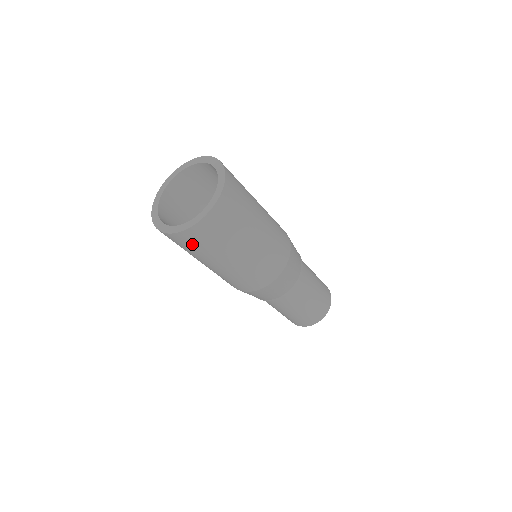
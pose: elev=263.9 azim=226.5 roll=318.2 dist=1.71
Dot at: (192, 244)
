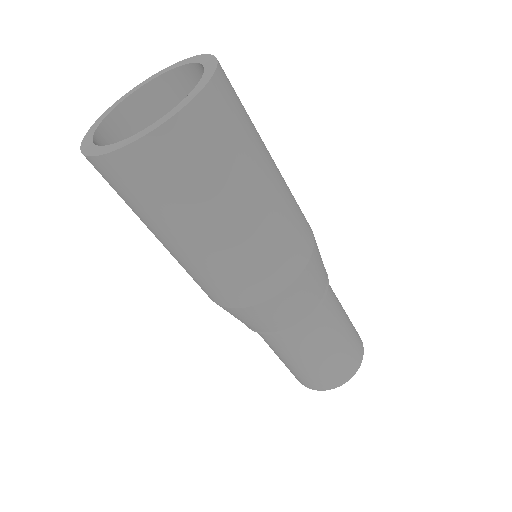
Dot at: (131, 187)
